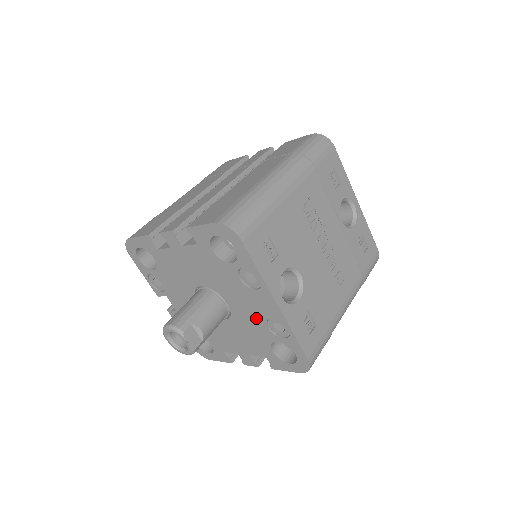
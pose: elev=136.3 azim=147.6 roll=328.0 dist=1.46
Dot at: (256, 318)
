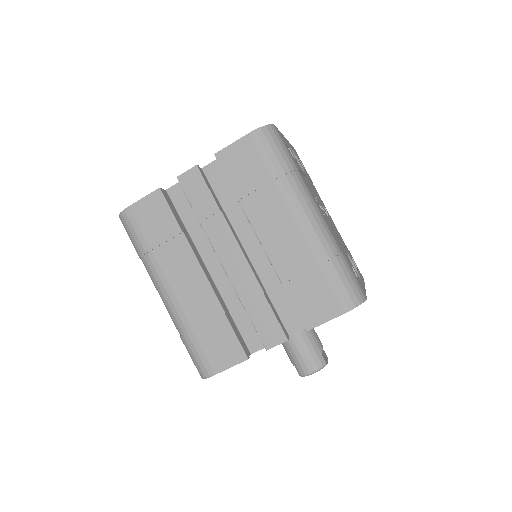
Dot at: occluded
